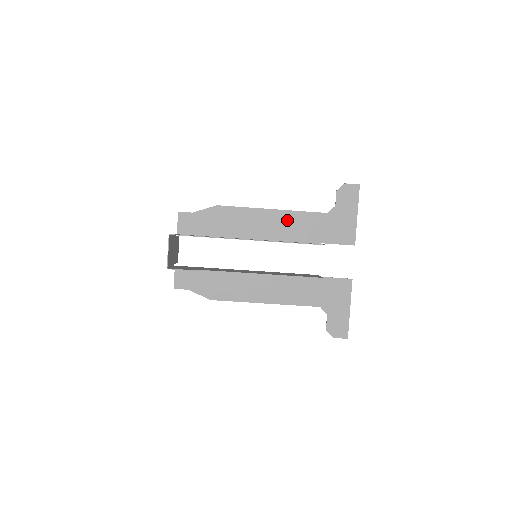
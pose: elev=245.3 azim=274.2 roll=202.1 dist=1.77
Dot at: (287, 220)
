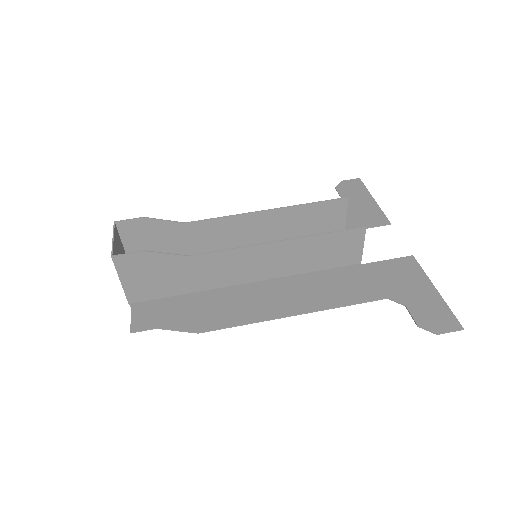
Dot at: occluded
